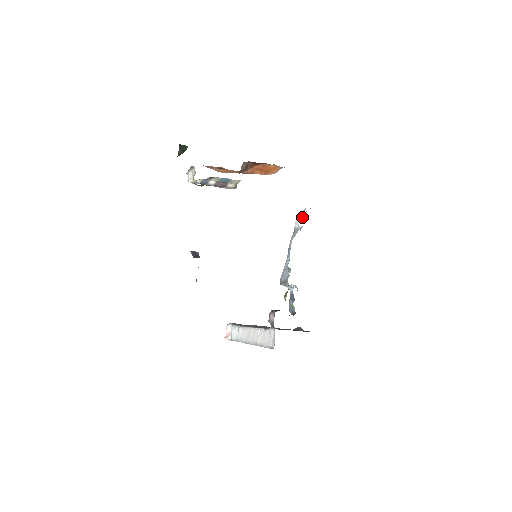
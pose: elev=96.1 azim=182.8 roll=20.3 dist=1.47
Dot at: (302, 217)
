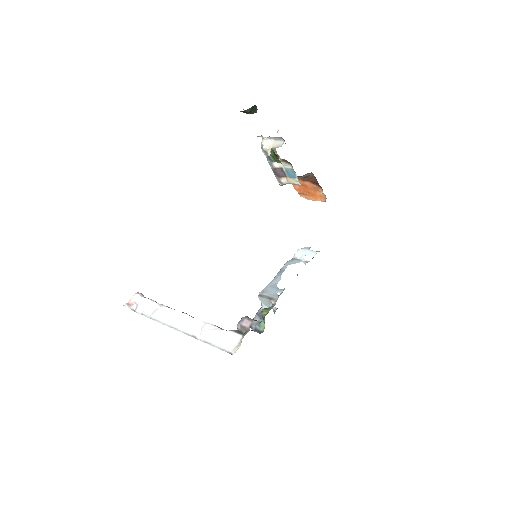
Dot at: (310, 253)
